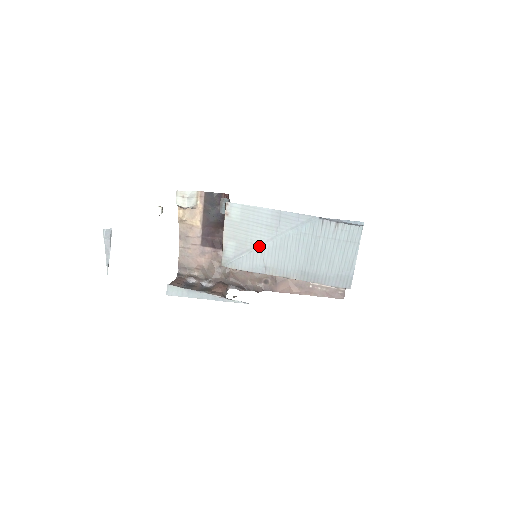
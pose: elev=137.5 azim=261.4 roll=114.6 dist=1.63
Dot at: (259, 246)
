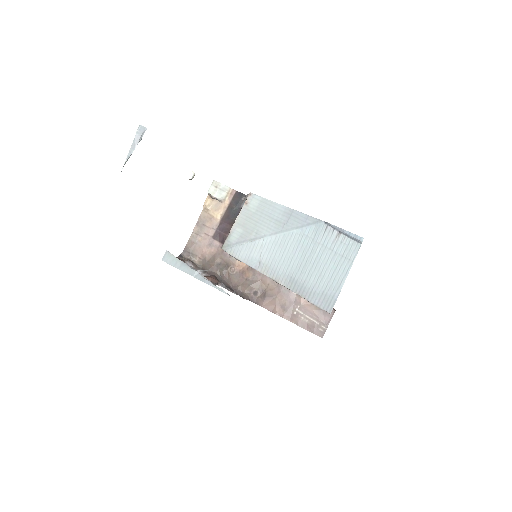
Dot at: (262, 237)
